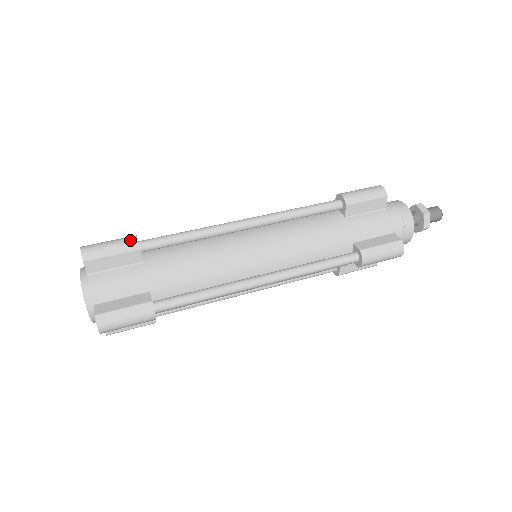
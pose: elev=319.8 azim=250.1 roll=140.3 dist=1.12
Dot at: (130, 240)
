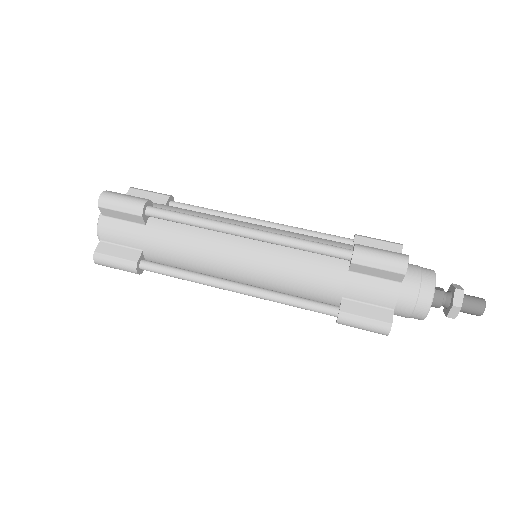
Dot at: (138, 205)
